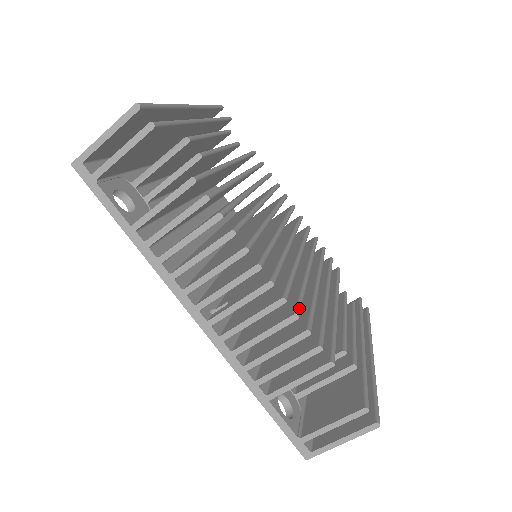
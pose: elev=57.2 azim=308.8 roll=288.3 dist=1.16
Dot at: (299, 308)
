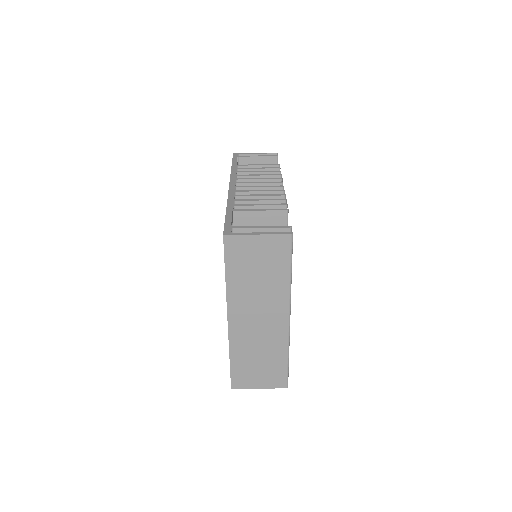
Dot at: occluded
